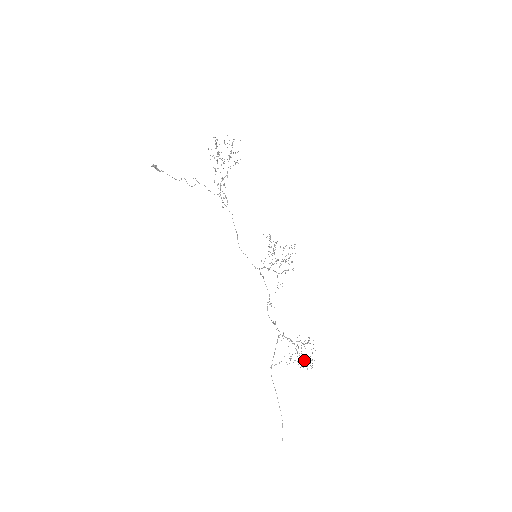
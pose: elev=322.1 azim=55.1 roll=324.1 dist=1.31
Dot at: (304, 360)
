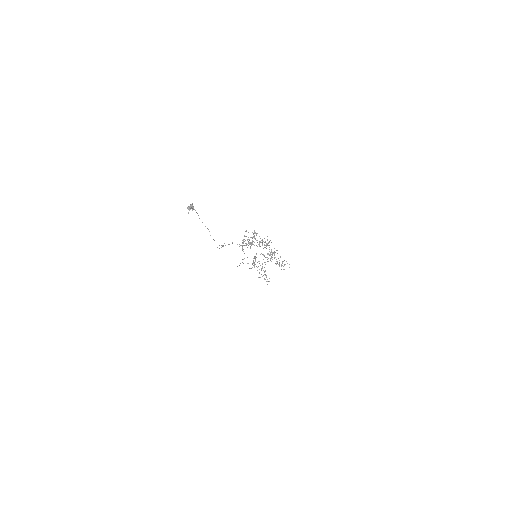
Dot at: occluded
